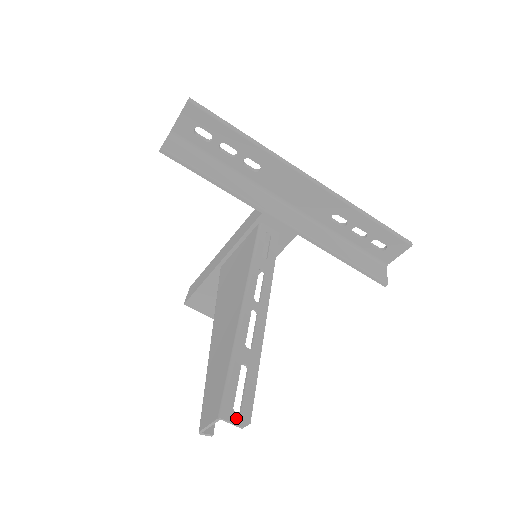
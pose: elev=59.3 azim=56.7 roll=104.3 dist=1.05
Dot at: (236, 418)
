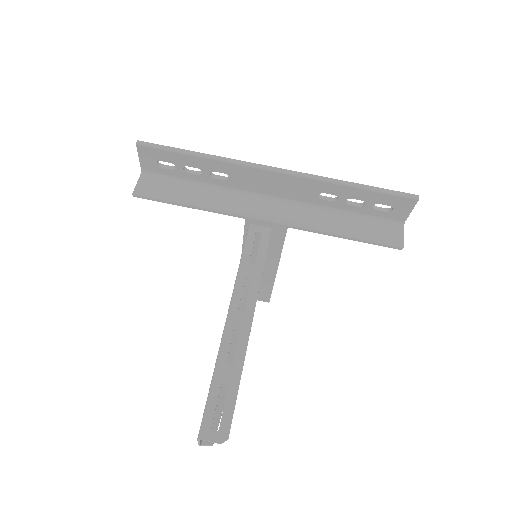
Dot at: (214, 436)
